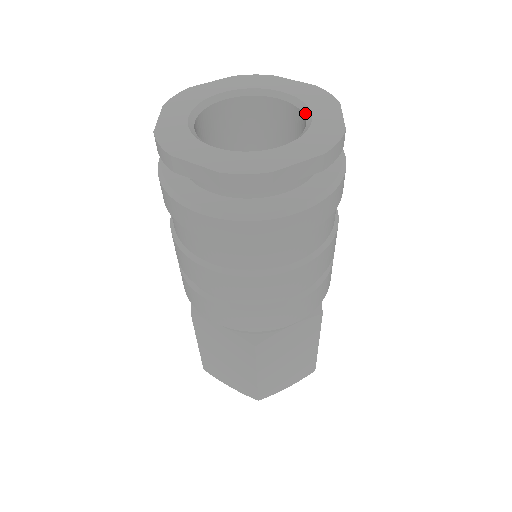
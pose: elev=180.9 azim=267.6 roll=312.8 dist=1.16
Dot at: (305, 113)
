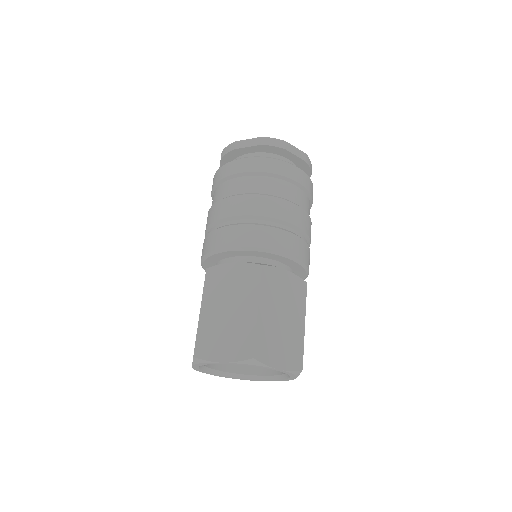
Dot at: occluded
